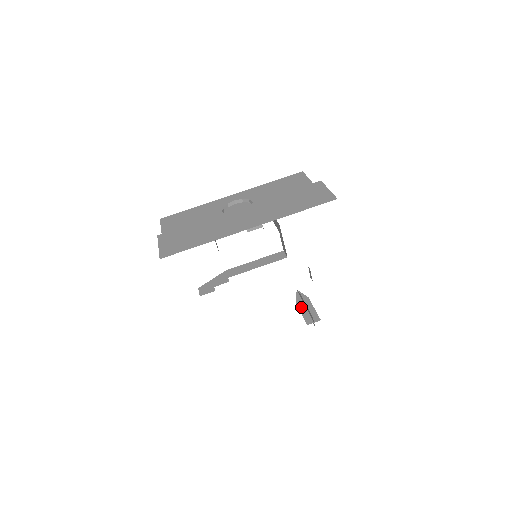
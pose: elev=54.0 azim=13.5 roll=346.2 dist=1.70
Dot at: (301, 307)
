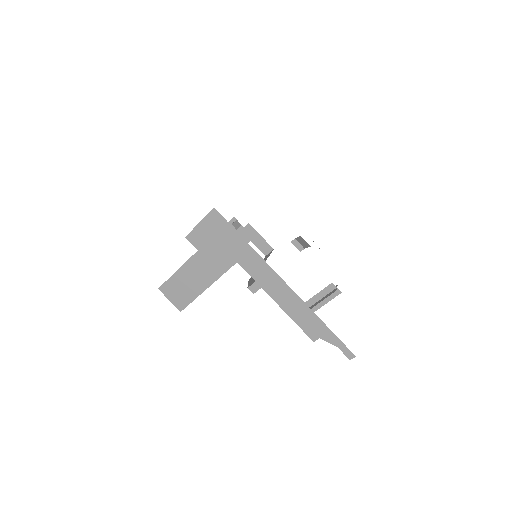
Dot at: (317, 303)
